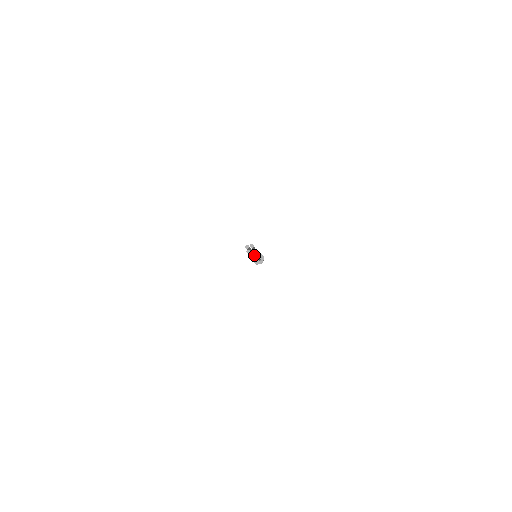
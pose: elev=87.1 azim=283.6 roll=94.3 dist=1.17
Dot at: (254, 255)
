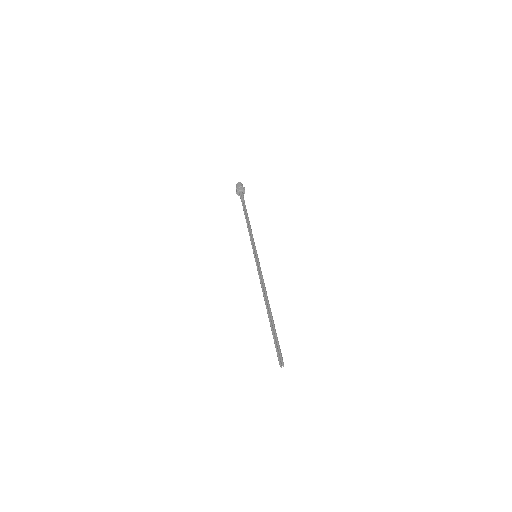
Dot at: (263, 289)
